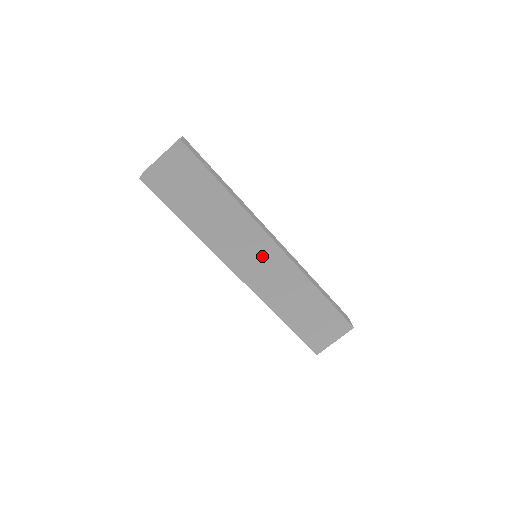
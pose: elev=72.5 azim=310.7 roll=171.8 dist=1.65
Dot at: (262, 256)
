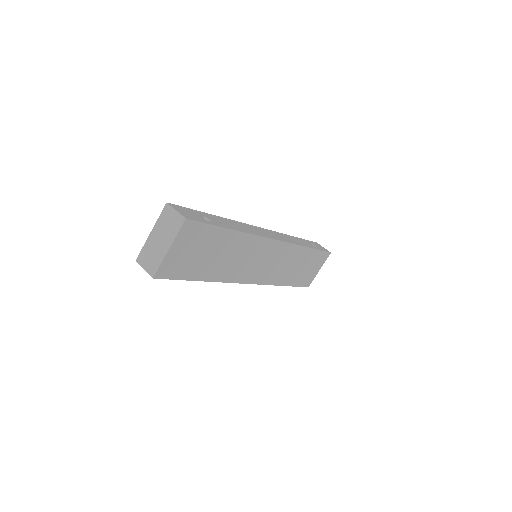
Dot at: (267, 257)
